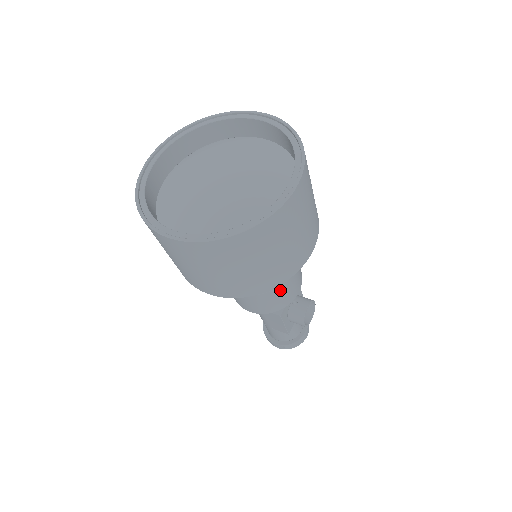
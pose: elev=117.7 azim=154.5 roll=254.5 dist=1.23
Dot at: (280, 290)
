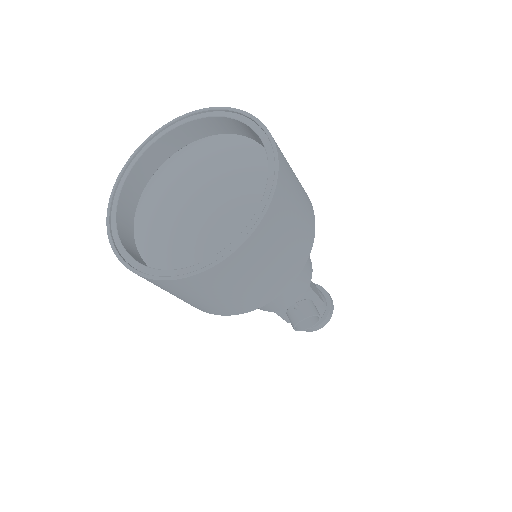
Dot at: occluded
